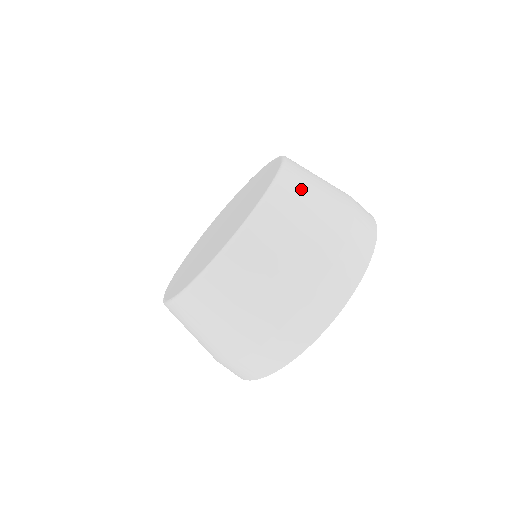
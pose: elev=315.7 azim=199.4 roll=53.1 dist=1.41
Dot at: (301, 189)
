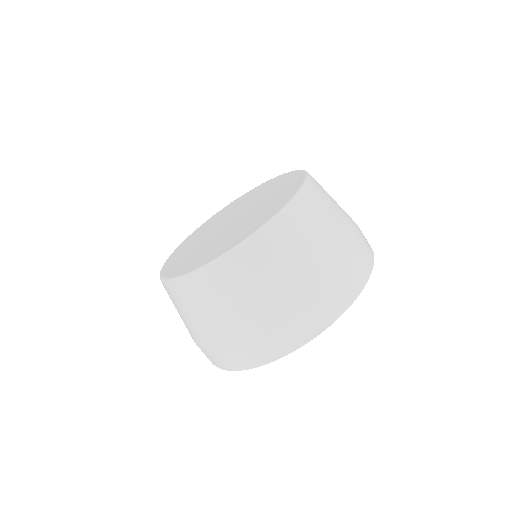
Dot at: (324, 196)
